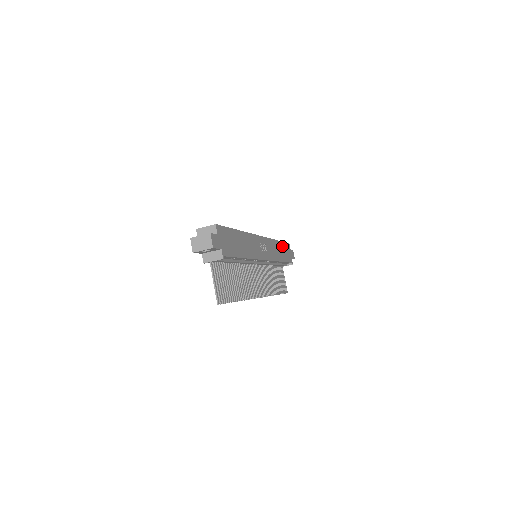
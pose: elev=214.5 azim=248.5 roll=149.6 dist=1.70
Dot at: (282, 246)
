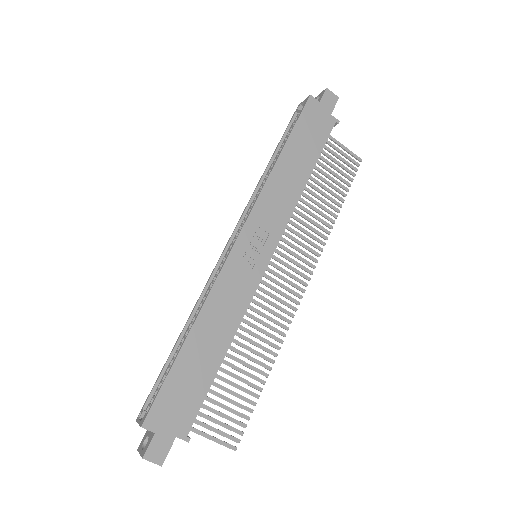
Dot at: (295, 143)
